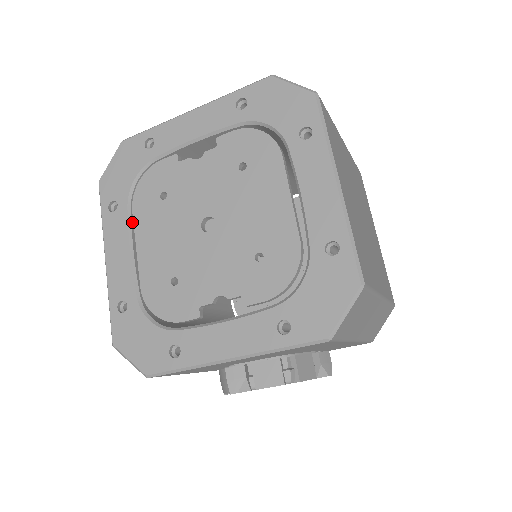
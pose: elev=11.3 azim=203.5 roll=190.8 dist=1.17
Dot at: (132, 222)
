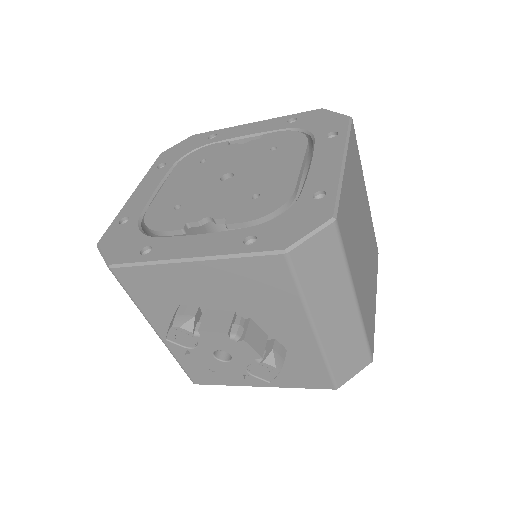
Dot at: occluded
